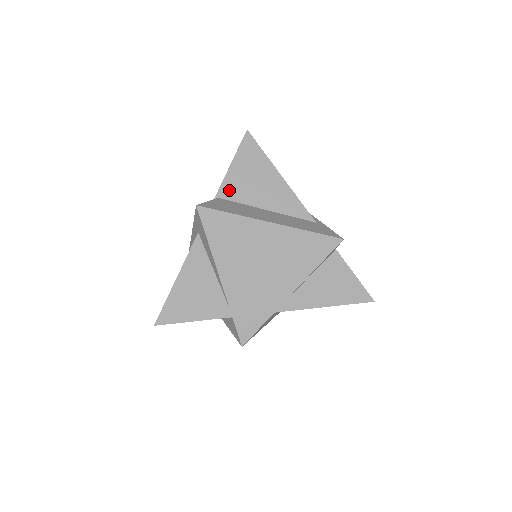
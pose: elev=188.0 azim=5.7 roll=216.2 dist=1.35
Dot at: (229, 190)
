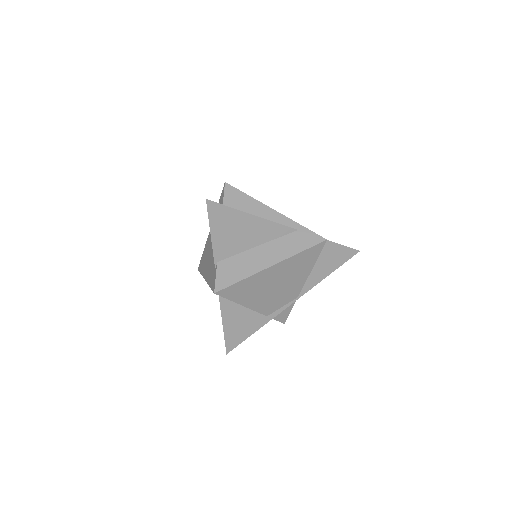
Dot at: (221, 252)
